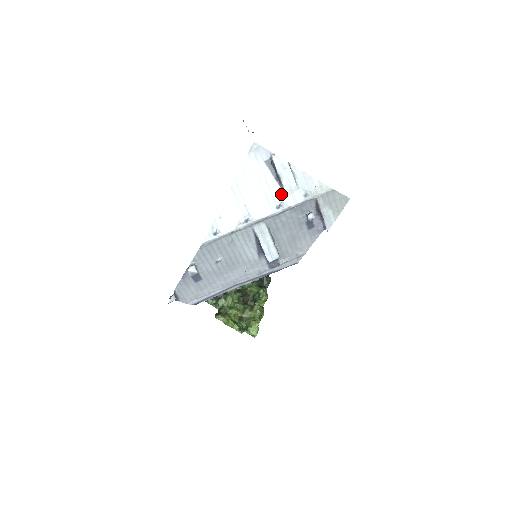
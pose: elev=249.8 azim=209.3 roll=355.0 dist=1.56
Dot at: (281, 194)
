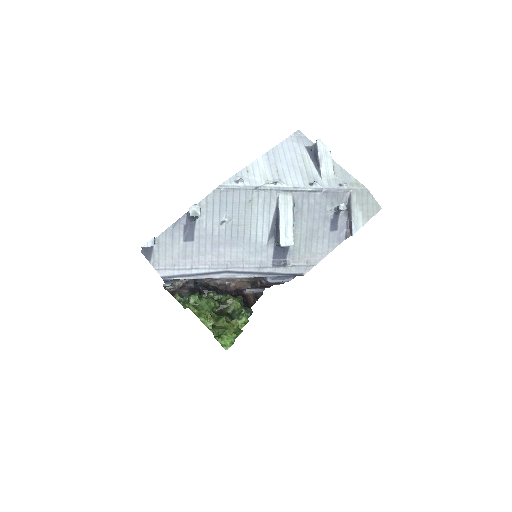
Dot at: (316, 175)
